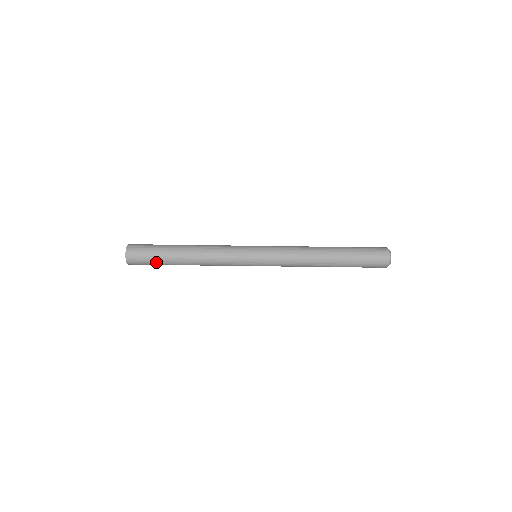
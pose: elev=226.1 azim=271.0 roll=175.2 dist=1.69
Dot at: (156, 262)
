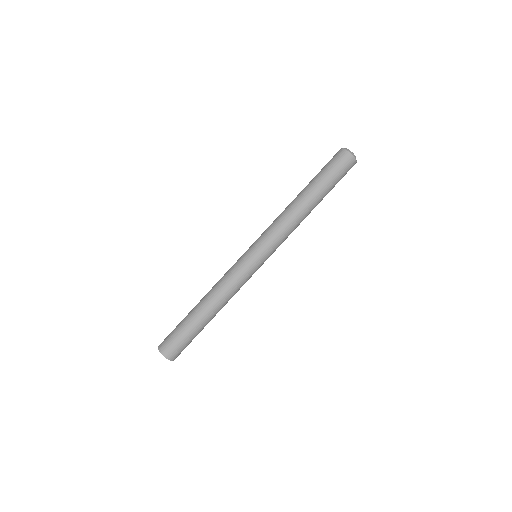
Dot at: (183, 331)
